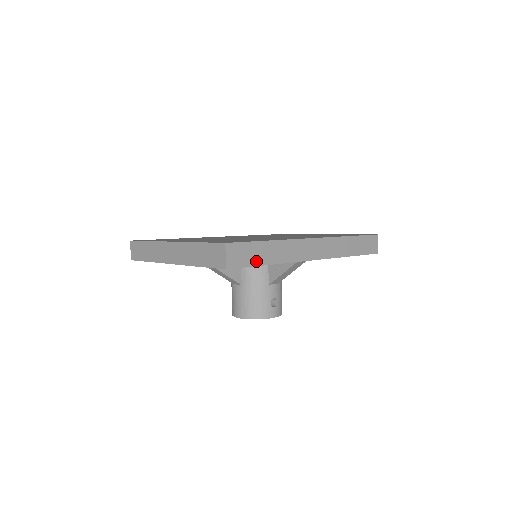
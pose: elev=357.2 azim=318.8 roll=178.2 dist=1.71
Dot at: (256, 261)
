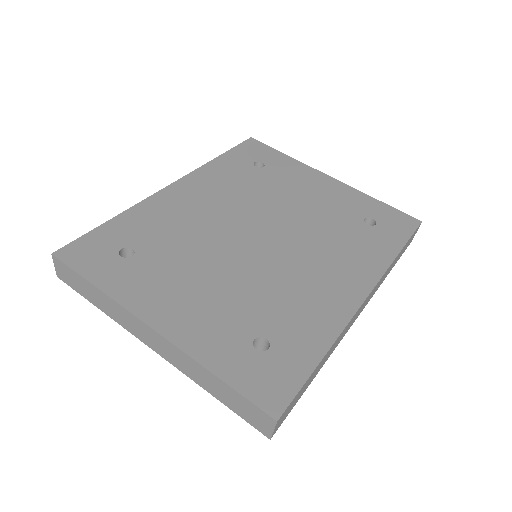
Dot at: (303, 392)
